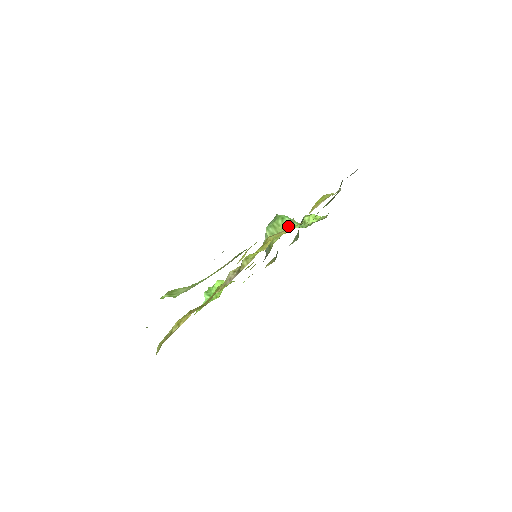
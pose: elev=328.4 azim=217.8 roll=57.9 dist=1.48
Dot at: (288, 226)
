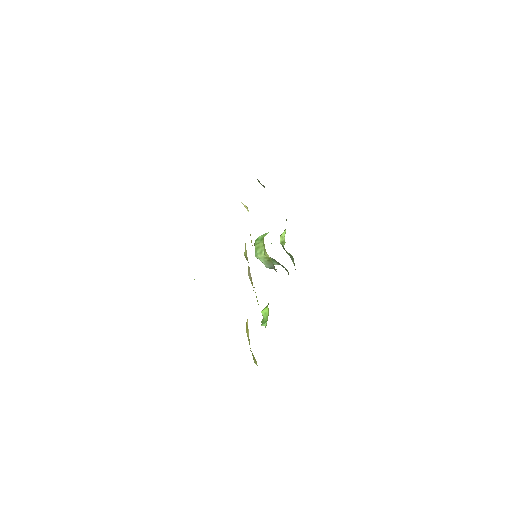
Dot at: occluded
